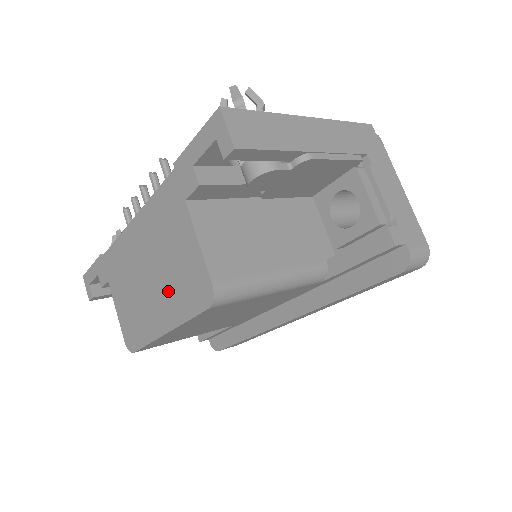
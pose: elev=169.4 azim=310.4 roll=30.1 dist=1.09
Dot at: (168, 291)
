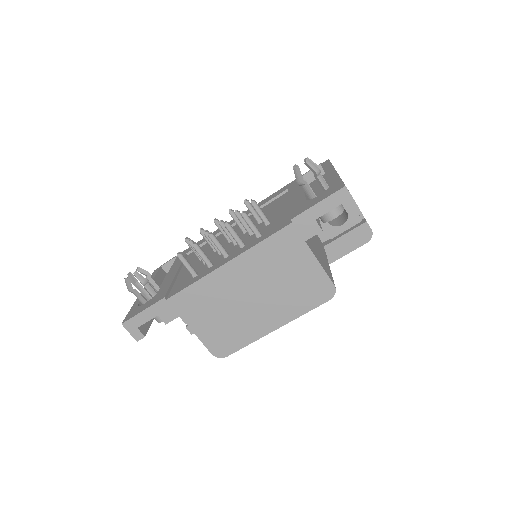
Dot at: (282, 301)
